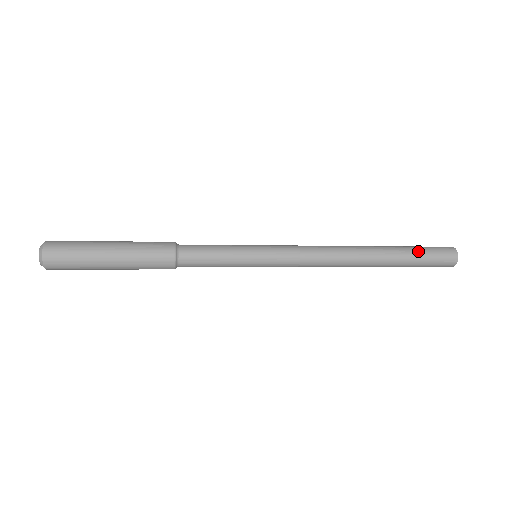
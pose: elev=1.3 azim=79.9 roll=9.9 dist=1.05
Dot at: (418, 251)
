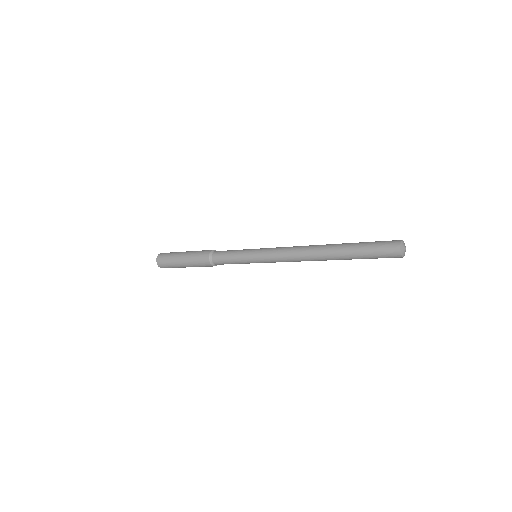
Dot at: (364, 245)
